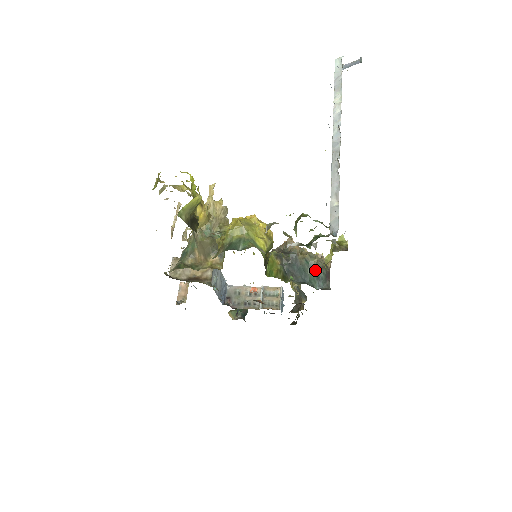
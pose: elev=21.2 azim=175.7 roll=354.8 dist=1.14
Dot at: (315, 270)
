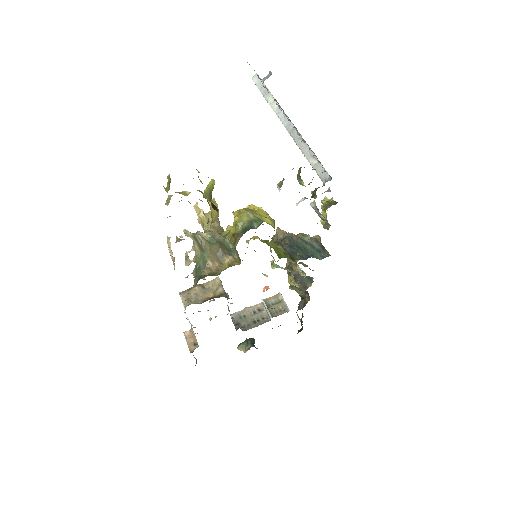
Dot at: (312, 245)
